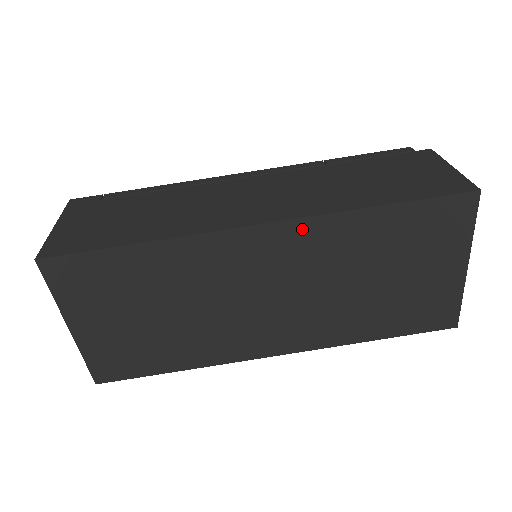
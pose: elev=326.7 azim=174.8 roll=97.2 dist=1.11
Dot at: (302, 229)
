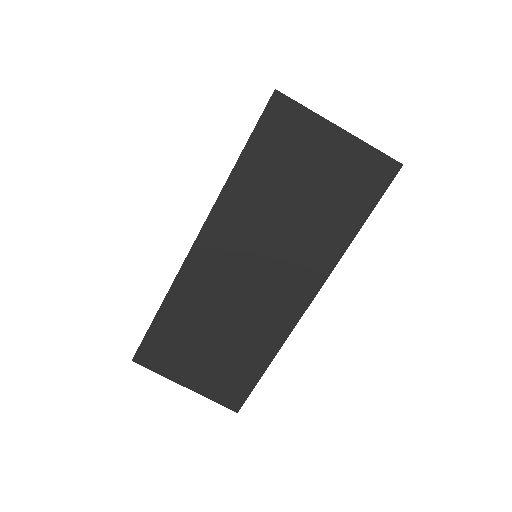
Dot at: (217, 219)
